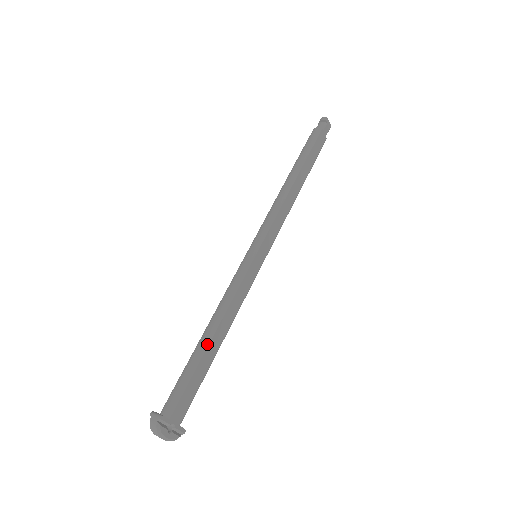
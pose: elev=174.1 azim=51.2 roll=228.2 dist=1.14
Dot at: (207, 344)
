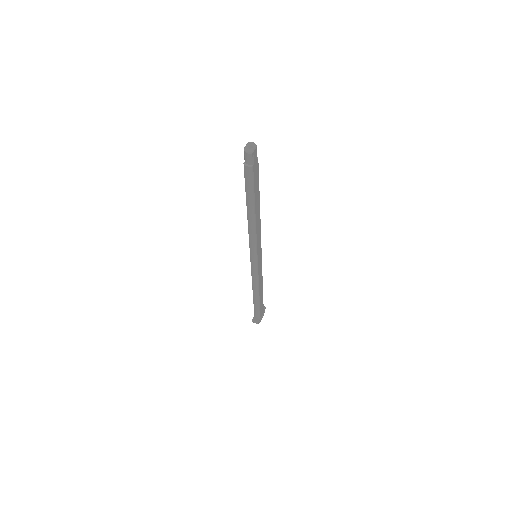
Dot at: (259, 298)
